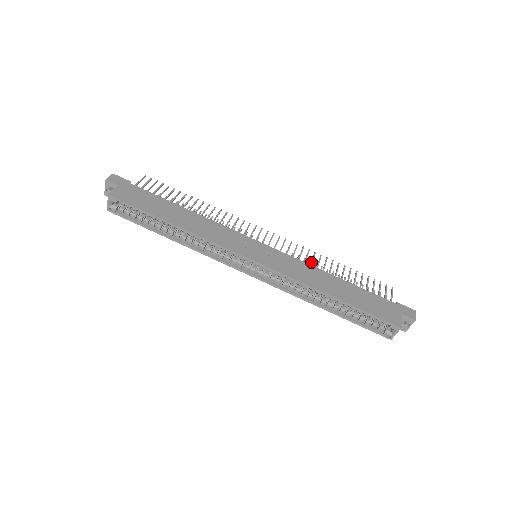
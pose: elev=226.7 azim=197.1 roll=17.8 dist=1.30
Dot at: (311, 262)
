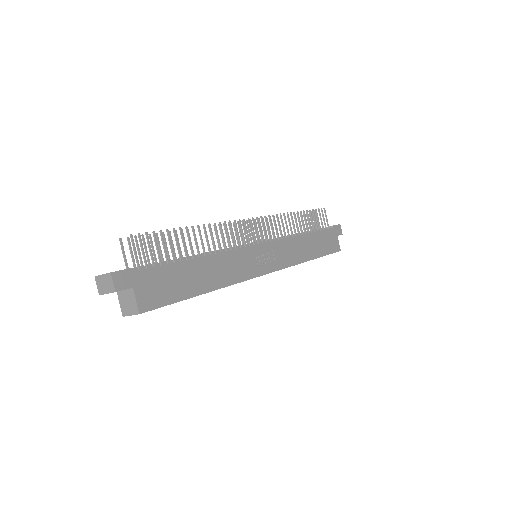
Dot at: (288, 231)
